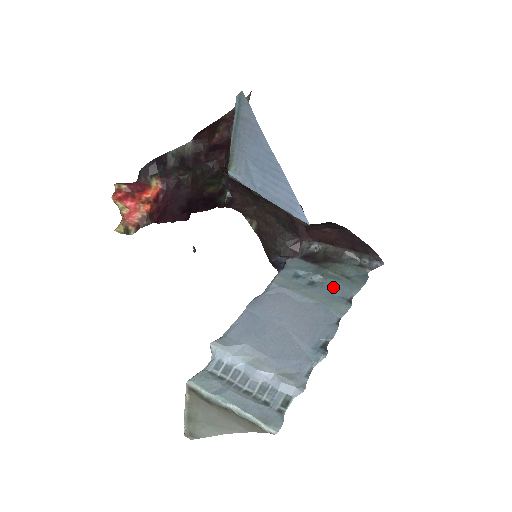
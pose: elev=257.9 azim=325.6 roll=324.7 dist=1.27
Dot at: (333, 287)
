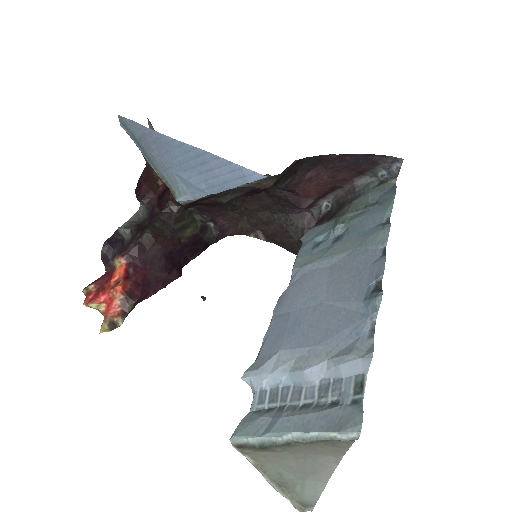
Dot at: (360, 224)
